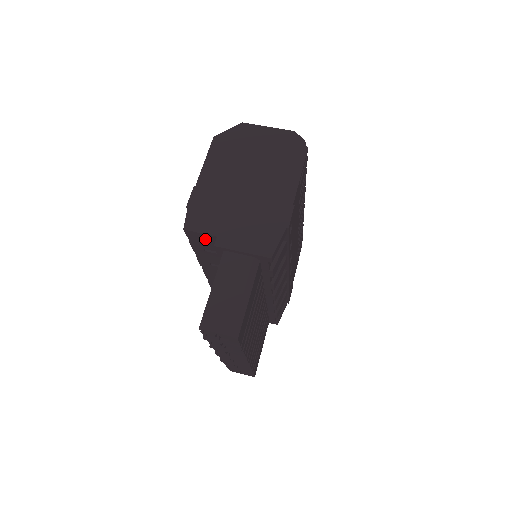
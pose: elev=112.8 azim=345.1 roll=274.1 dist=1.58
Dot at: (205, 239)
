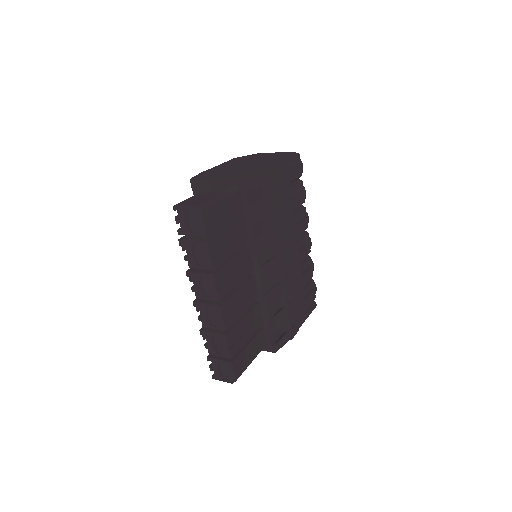
Dot at: (205, 188)
